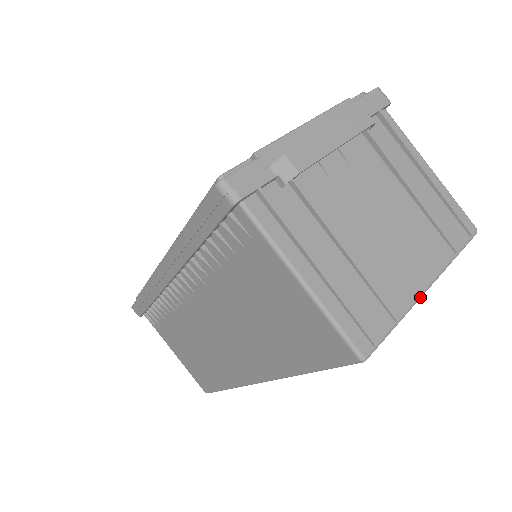
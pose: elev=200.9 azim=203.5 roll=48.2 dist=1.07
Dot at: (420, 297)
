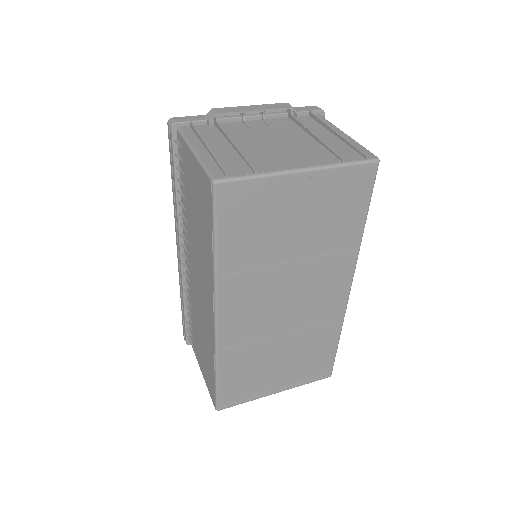
Dot at: (290, 171)
